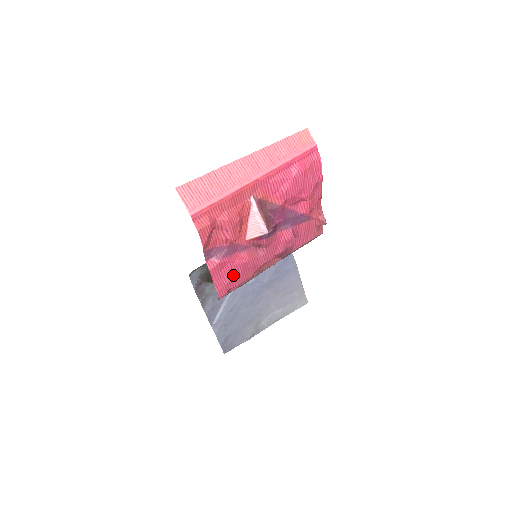
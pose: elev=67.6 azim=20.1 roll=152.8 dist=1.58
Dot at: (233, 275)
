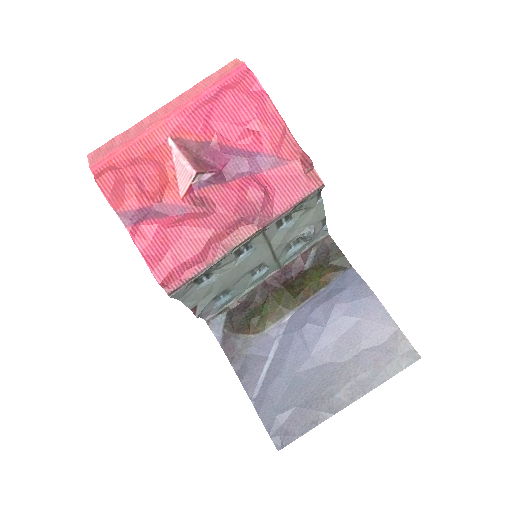
Dot at: (169, 245)
